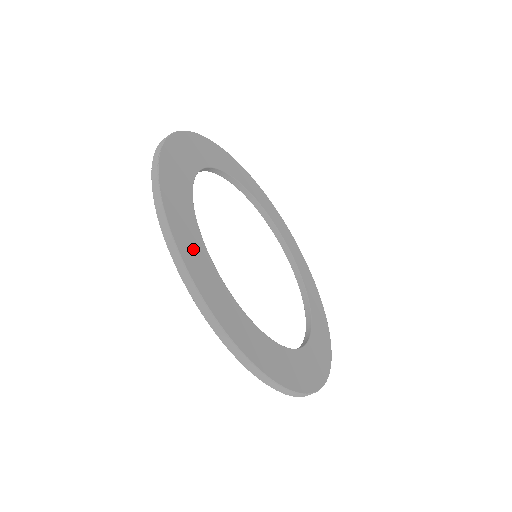
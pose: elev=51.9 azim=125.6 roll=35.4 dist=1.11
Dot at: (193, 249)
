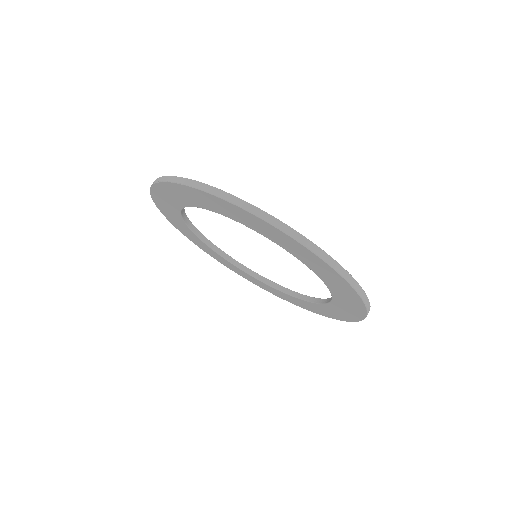
Dot at: occluded
